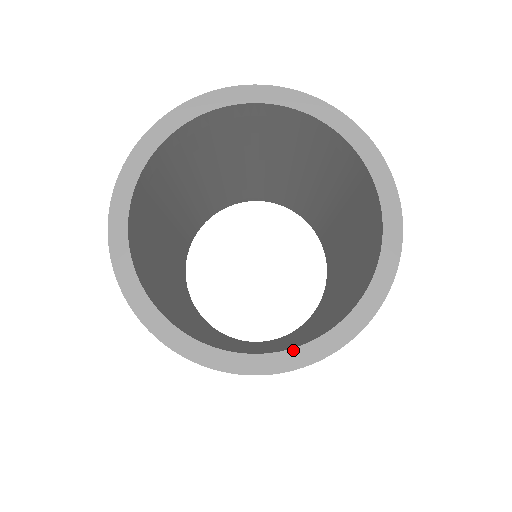
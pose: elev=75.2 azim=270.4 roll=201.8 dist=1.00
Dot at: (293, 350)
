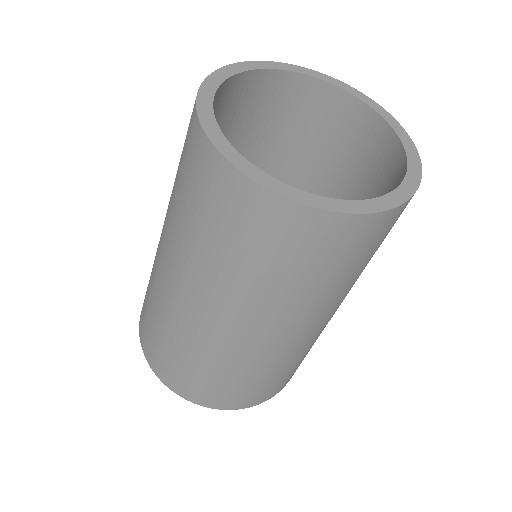
Dot at: (341, 200)
